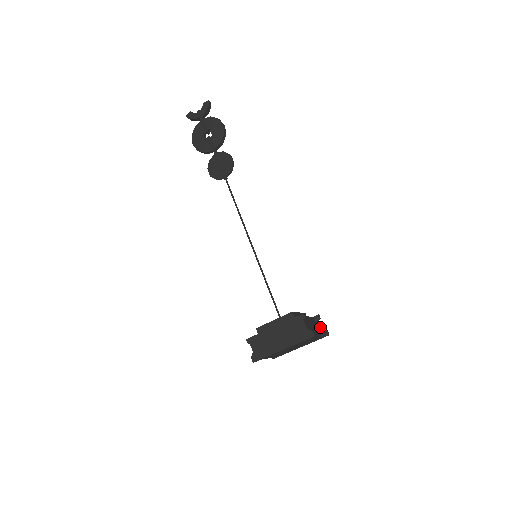
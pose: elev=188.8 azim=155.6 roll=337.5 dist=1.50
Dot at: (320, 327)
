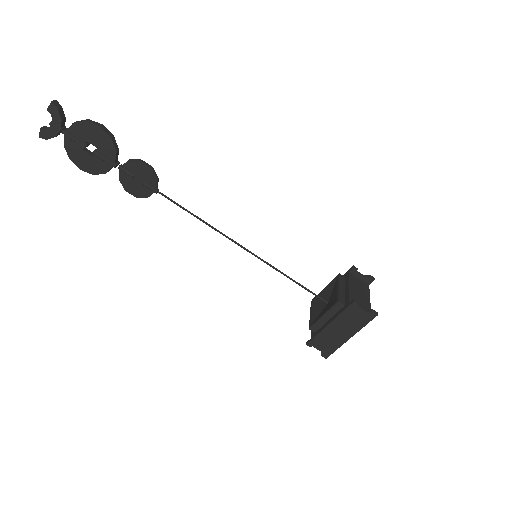
Dot at: (362, 277)
